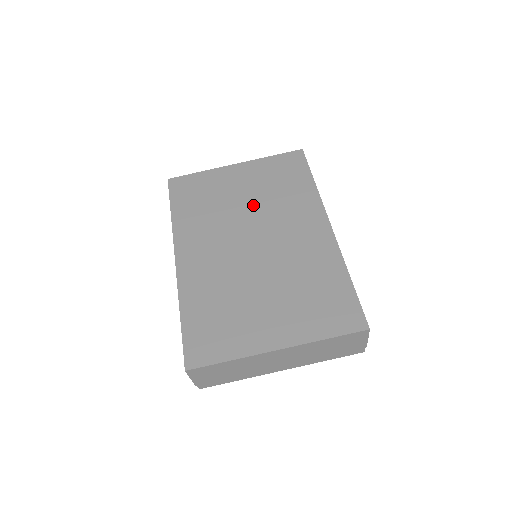
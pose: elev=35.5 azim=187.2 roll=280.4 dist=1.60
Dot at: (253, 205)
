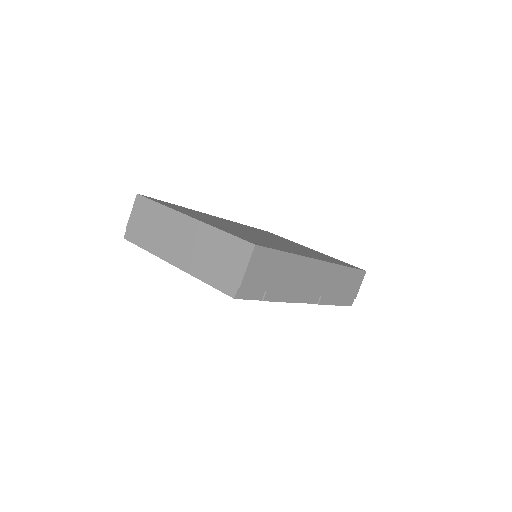
Dot at: occluded
